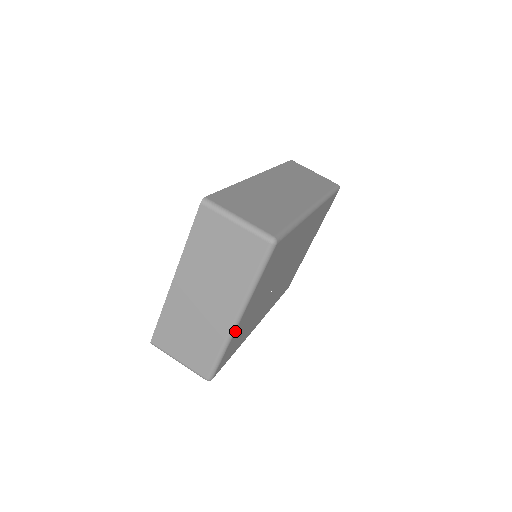
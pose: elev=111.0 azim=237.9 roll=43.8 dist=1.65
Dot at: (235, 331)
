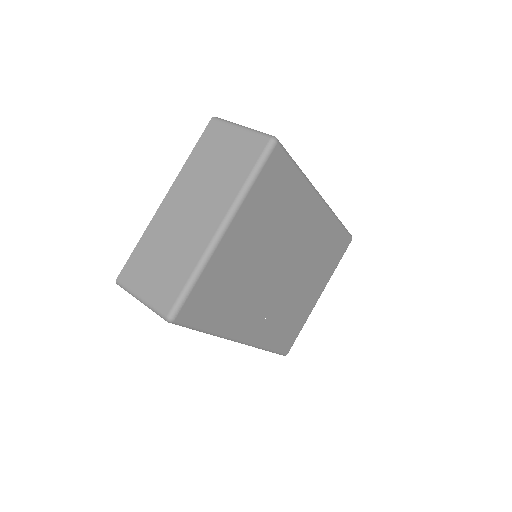
Dot at: (216, 249)
